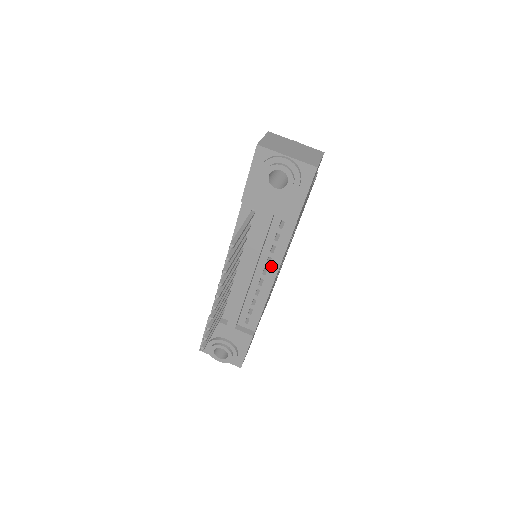
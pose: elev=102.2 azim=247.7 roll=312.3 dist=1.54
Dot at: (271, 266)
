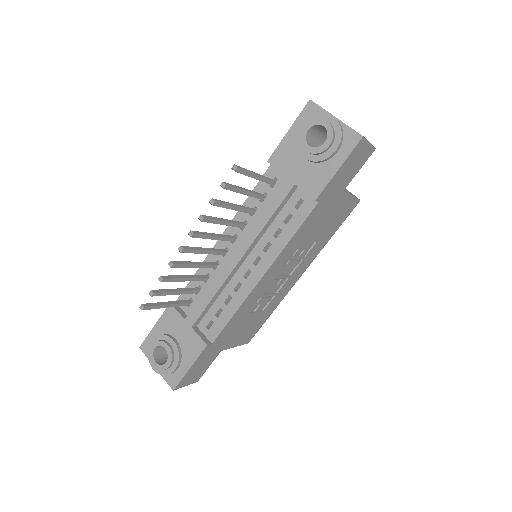
Dot at: (267, 255)
